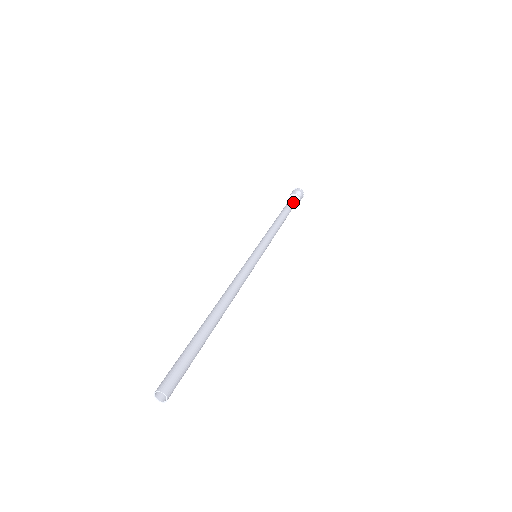
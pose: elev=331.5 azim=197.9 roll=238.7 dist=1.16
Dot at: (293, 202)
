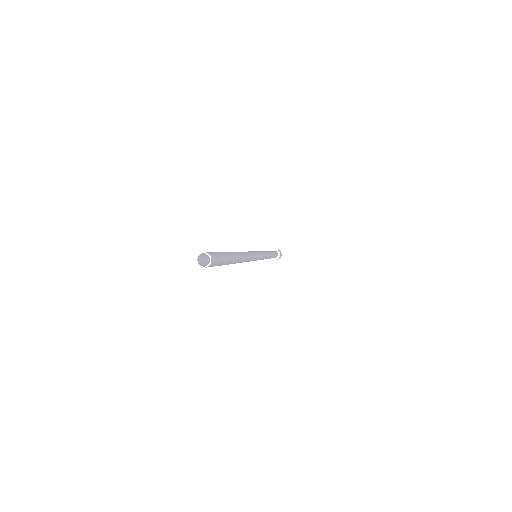
Dot at: (275, 252)
